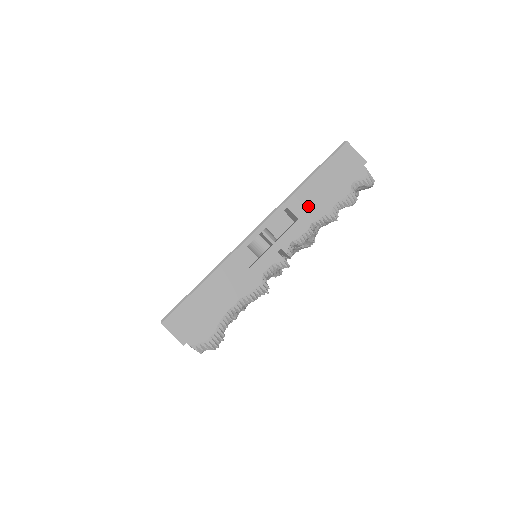
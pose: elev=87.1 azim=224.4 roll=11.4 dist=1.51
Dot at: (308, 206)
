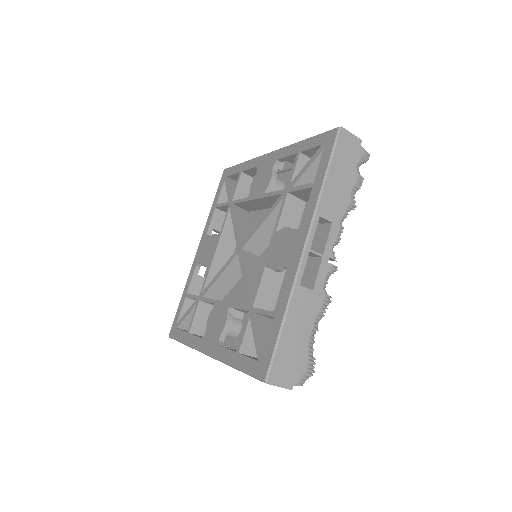
Dot at: (335, 206)
